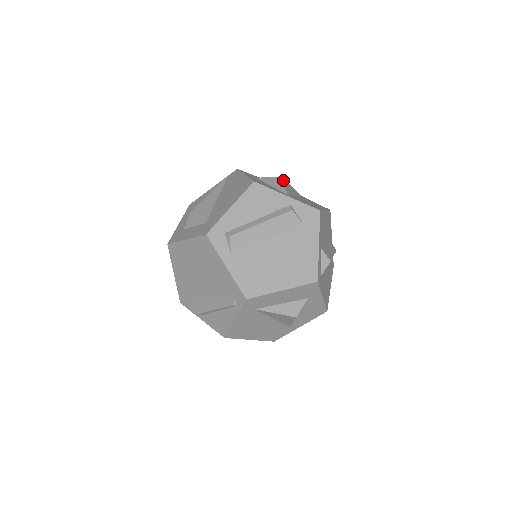
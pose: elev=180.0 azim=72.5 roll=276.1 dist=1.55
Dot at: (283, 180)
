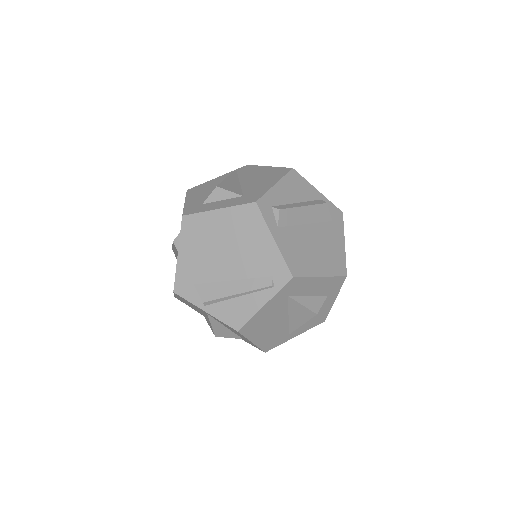
Dot at: occluded
